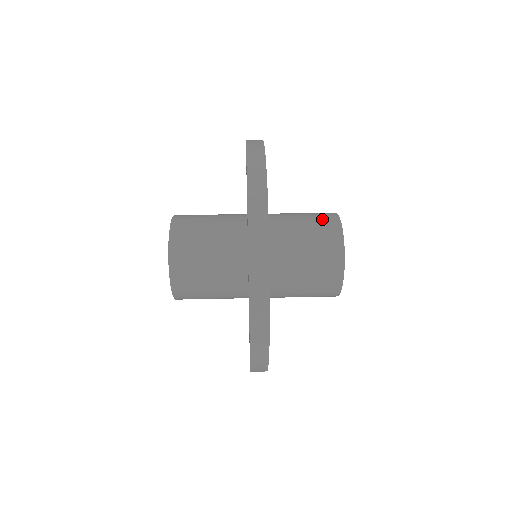
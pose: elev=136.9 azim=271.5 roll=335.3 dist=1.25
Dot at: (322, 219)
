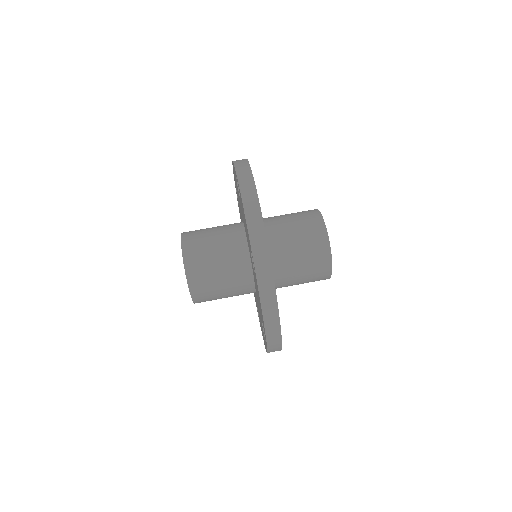
Dot at: (312, 233)
